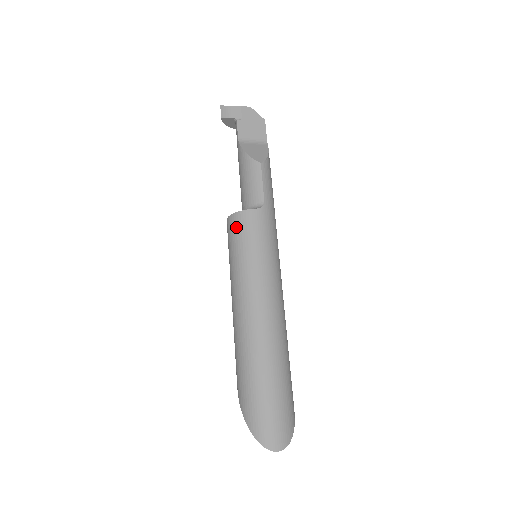
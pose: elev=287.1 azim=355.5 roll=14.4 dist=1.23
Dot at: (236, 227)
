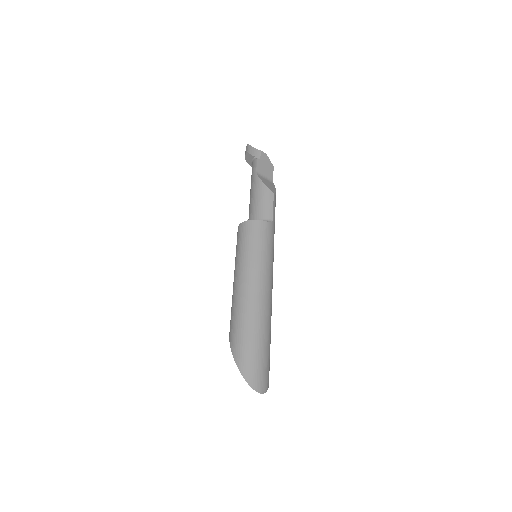
Dot at: (252, 230)
